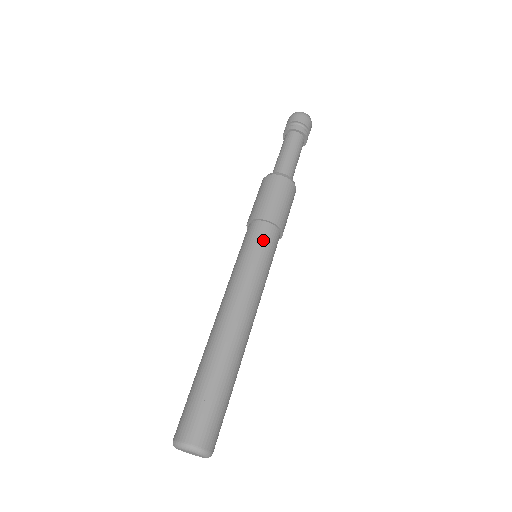
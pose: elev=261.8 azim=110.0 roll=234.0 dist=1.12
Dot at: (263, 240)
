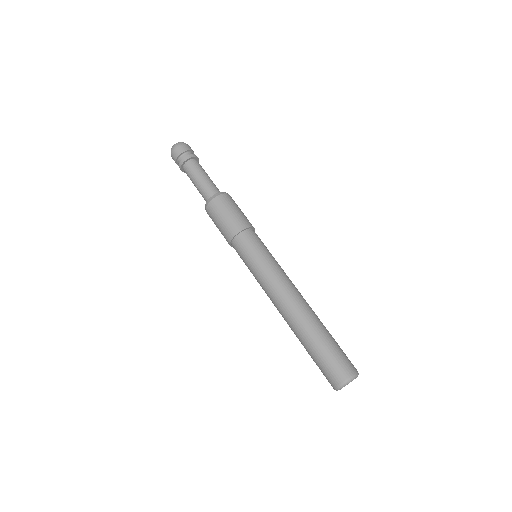
Dot at: (251, 245)
